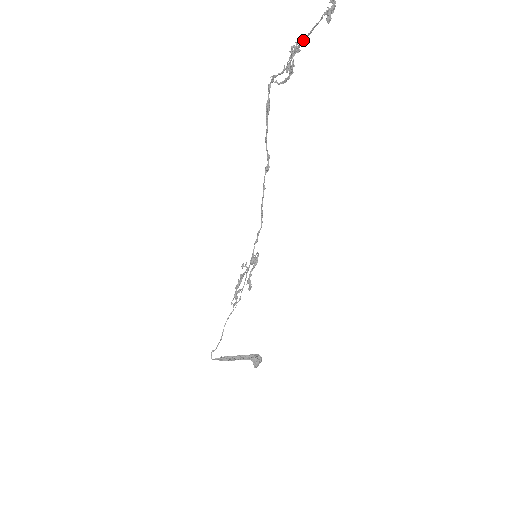
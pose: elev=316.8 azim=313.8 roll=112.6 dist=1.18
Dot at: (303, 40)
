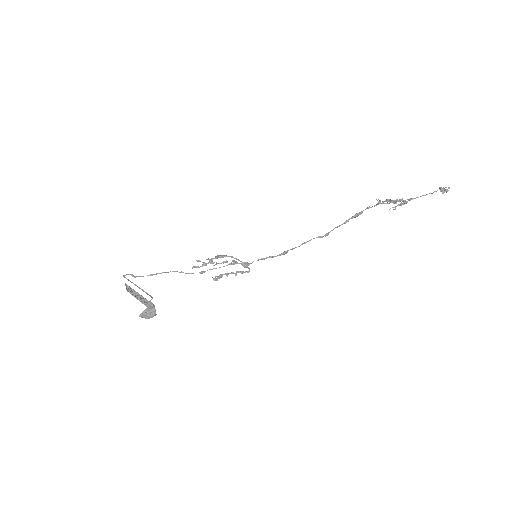
Dot at: occluded
